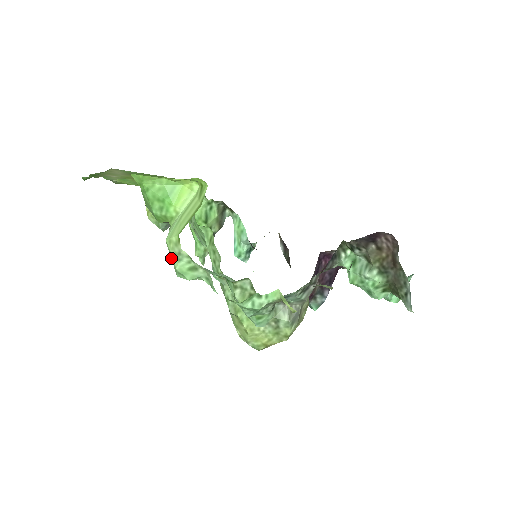
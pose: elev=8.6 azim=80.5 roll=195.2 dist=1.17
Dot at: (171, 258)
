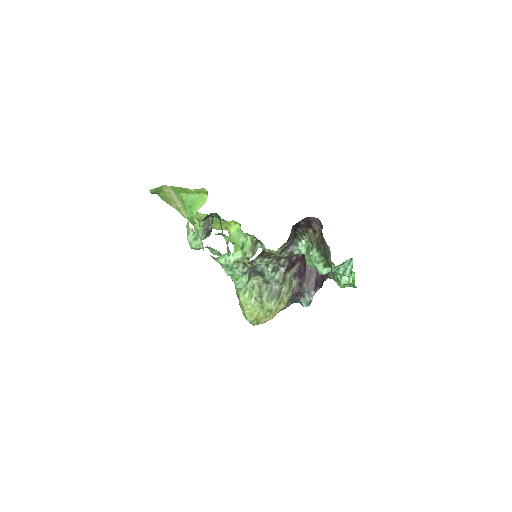
Dot at: occluded
